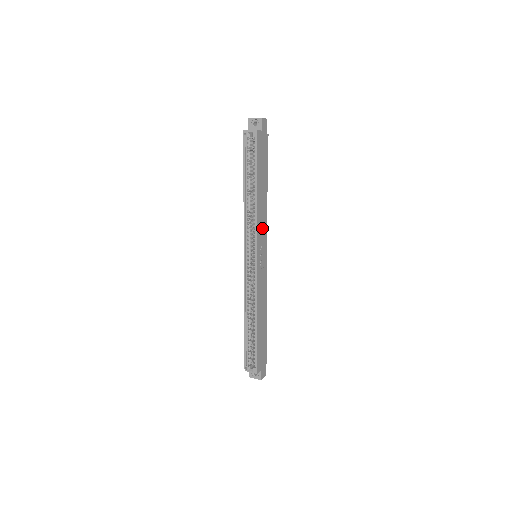
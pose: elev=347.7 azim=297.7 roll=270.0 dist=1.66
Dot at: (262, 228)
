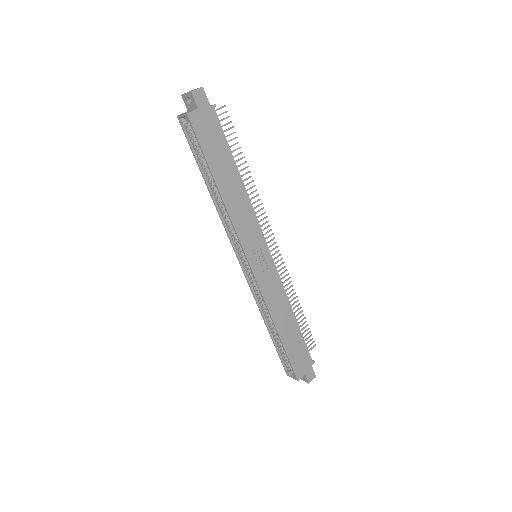
Dot at: (247, 226)
